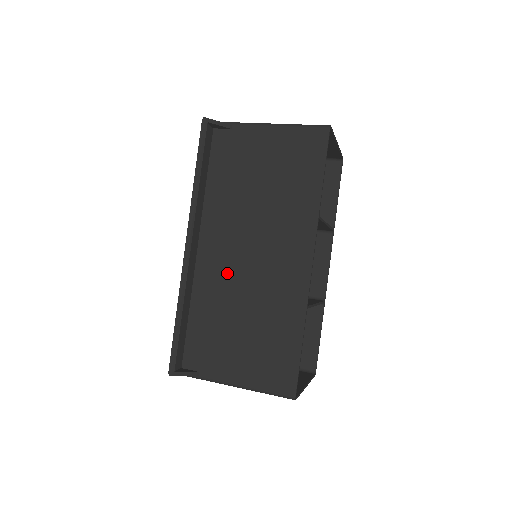
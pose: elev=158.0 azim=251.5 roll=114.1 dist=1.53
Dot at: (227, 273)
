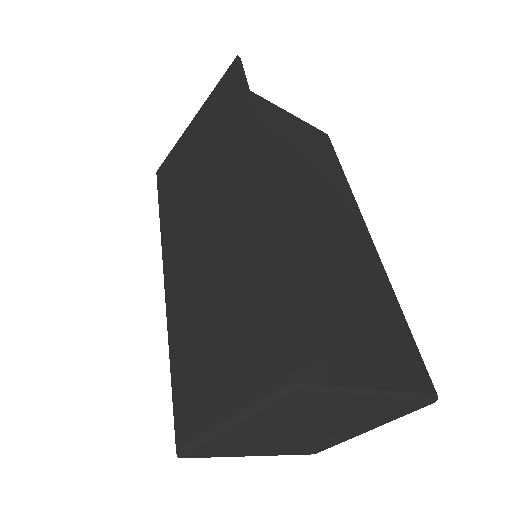
Dot at: (302, 230)
